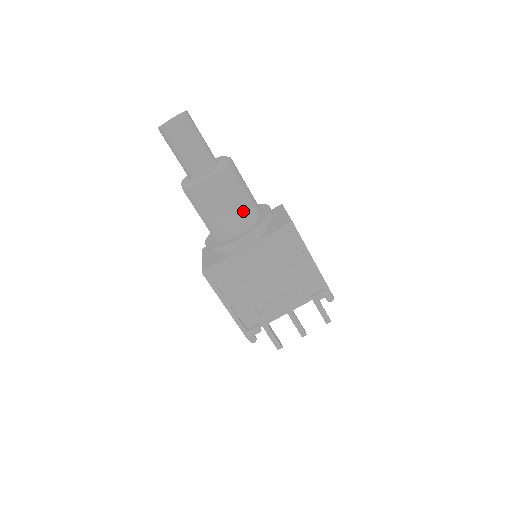
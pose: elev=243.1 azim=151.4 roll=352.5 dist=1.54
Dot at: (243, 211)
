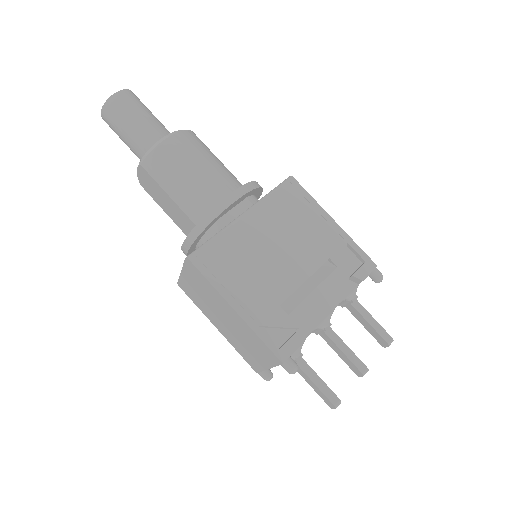
Dot at: (224, 174)
